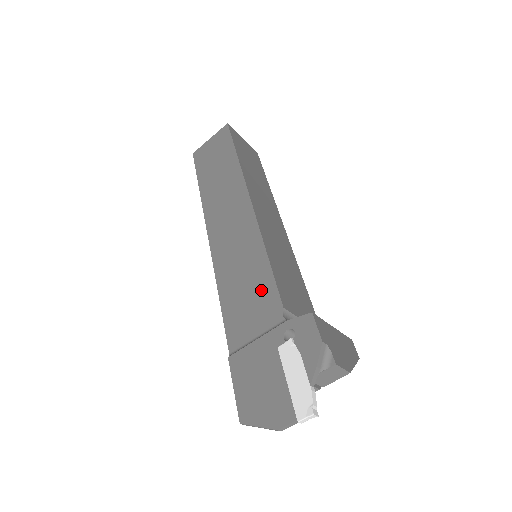
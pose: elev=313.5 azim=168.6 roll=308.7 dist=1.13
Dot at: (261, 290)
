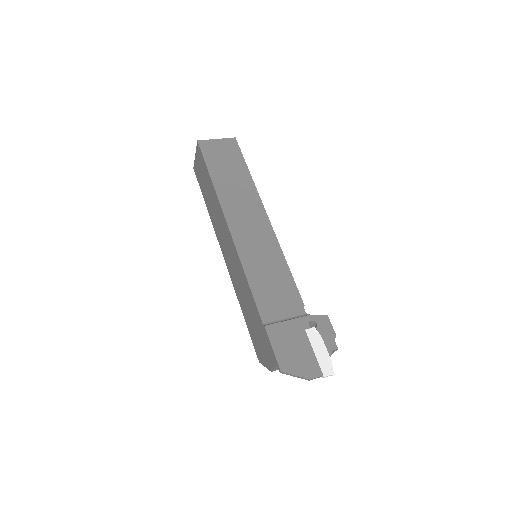
Dot at: (286, 288)
